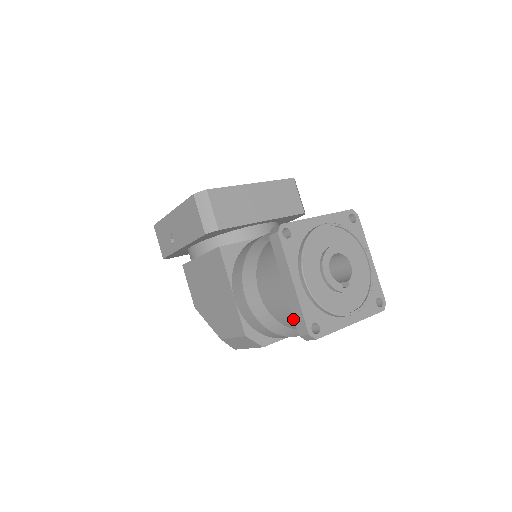
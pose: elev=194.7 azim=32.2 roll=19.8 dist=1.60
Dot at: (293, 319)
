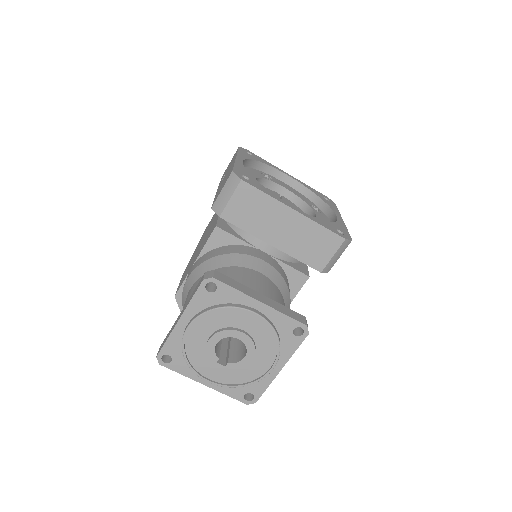
Dot at: occluded
